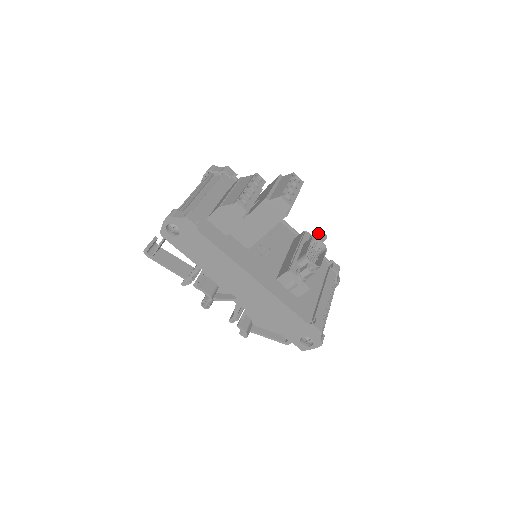
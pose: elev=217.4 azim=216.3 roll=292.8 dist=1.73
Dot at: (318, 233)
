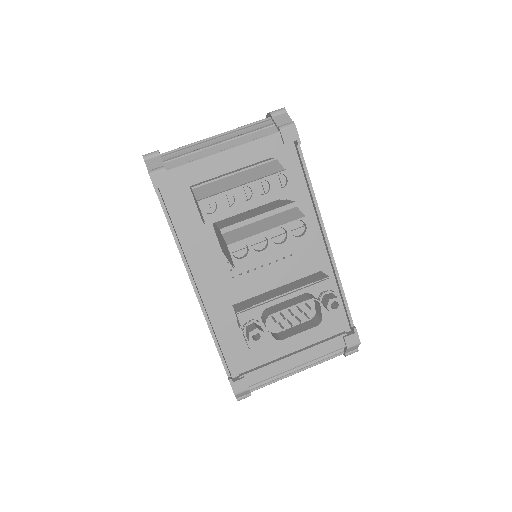
Dot at: (329, 298)
